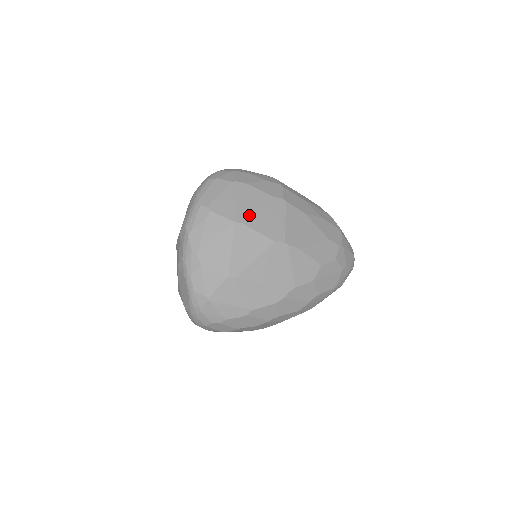
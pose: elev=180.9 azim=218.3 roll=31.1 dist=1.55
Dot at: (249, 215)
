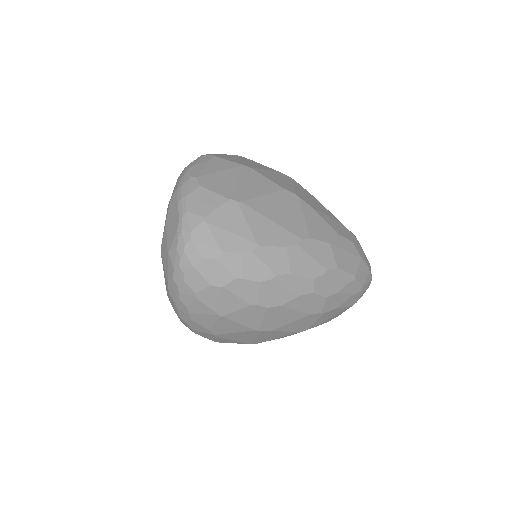
Dot at: (257, 168)
